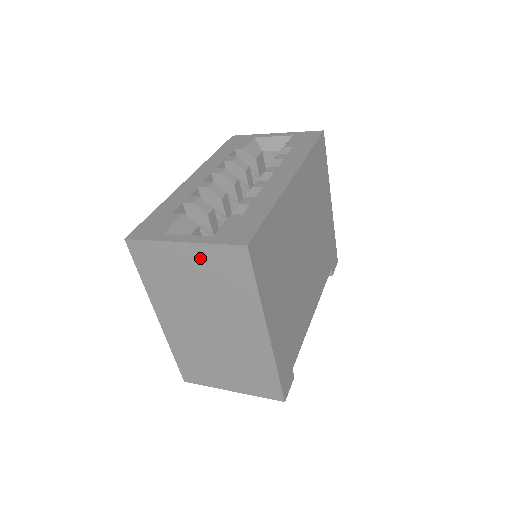
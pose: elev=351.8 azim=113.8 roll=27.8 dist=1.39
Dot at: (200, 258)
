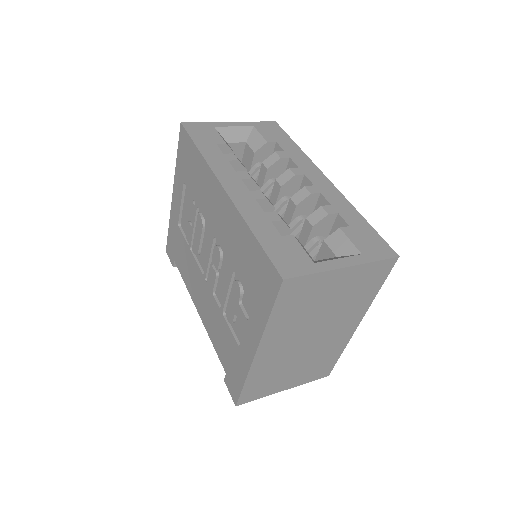
Dot at: (351, 278)
